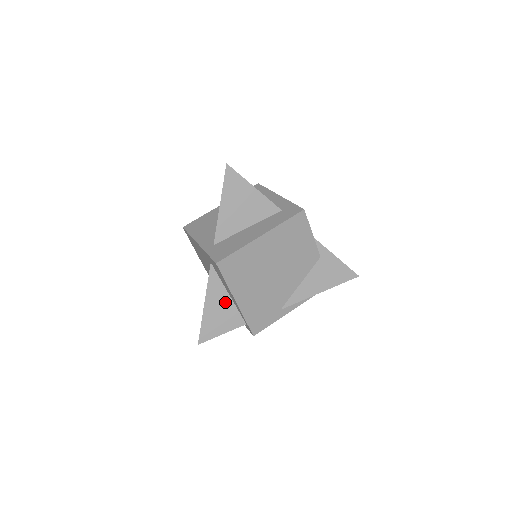
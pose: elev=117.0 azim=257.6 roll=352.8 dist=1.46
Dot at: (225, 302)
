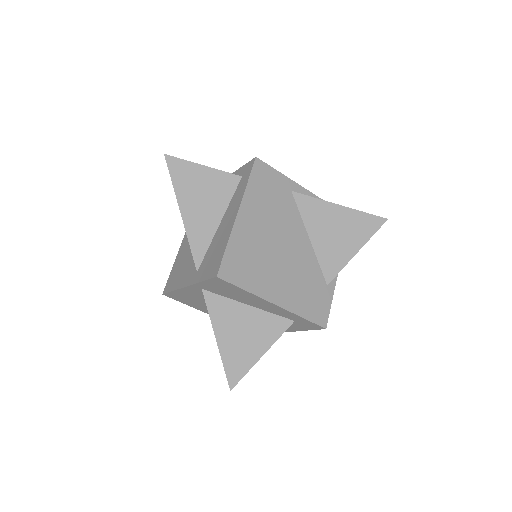
Dot at: occluded
